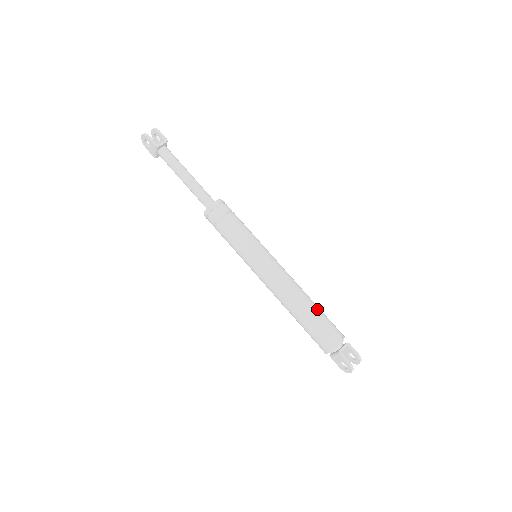
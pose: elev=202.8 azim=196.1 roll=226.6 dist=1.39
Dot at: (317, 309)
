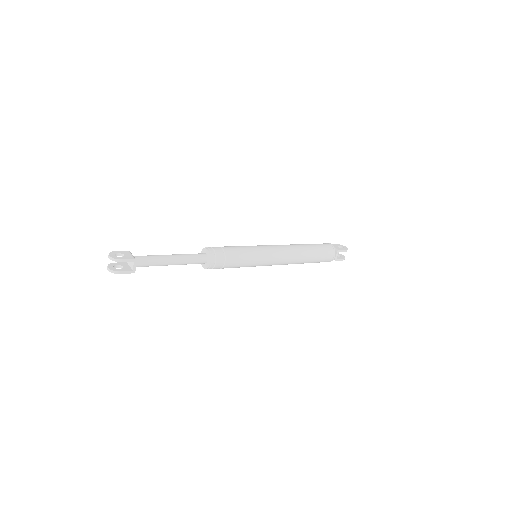
Dot at: (313, 253)
